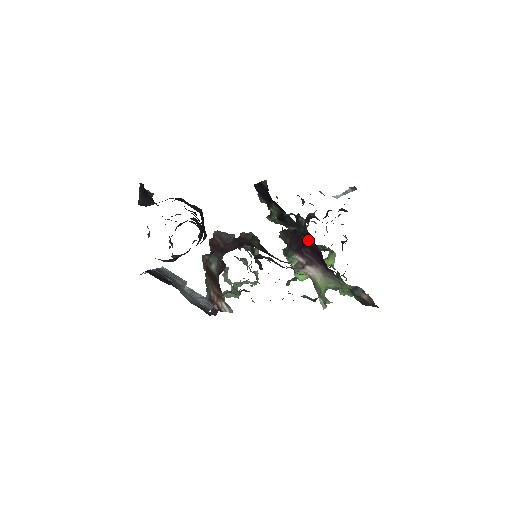
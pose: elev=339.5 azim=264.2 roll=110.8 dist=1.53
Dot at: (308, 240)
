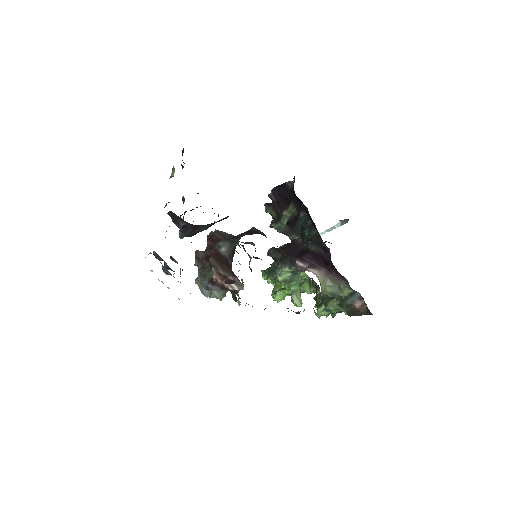
Dot at: (312, 247)
